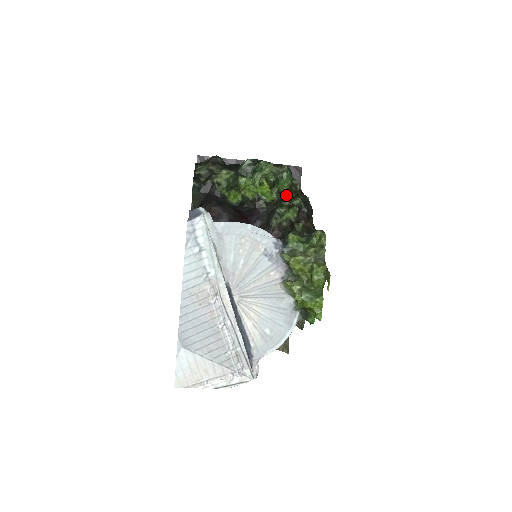
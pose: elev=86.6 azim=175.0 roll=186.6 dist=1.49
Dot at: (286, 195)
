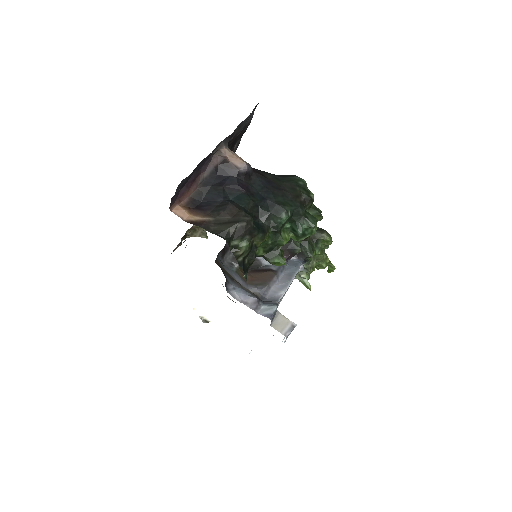
Dot at: occluded
